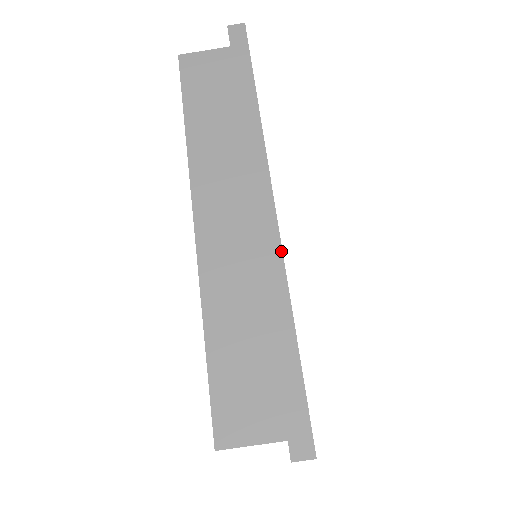
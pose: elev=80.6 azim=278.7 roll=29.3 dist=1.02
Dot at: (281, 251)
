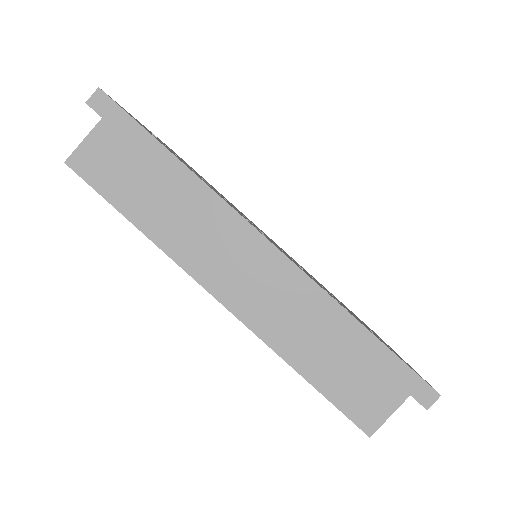
Dot at: (308, 277)
